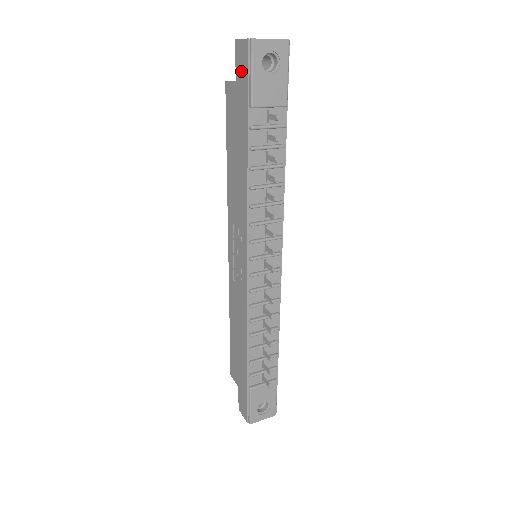
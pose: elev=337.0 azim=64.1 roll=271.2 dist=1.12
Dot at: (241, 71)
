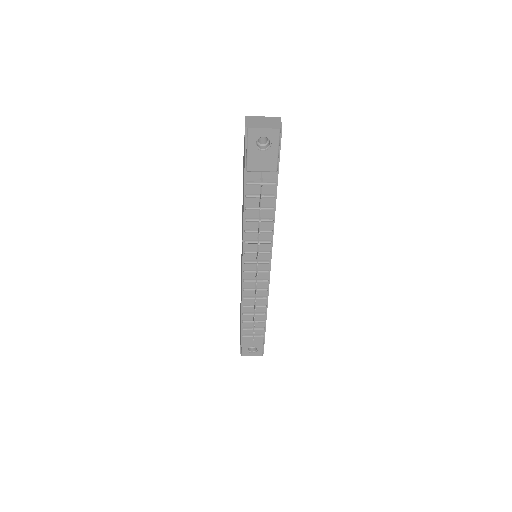
Dot at: occluded
